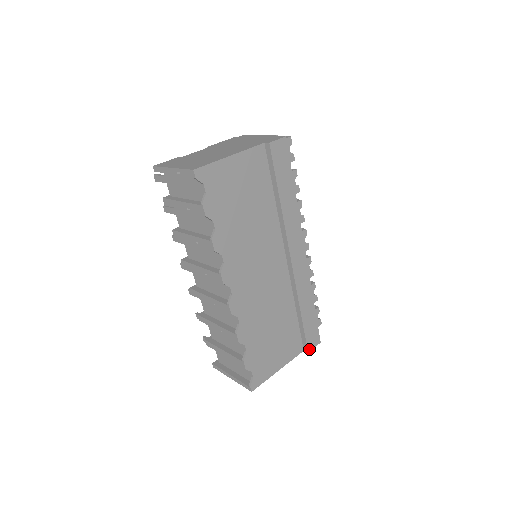
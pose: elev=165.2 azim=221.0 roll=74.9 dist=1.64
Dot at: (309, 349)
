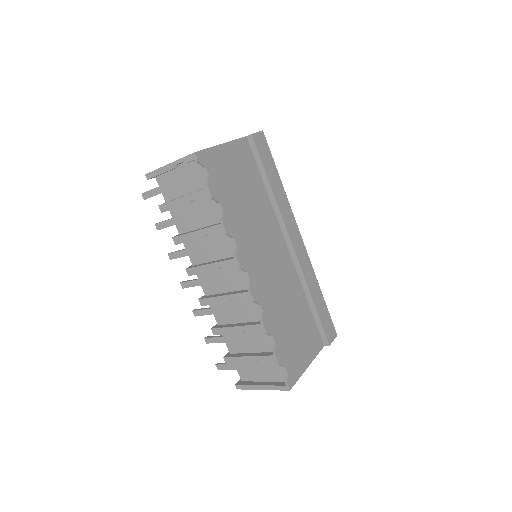
Dot at: (329, 342)
